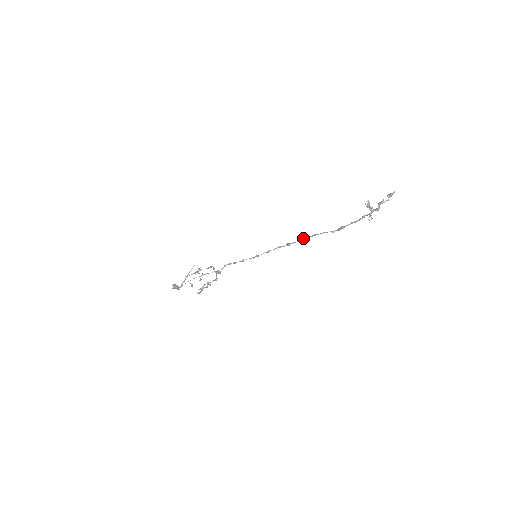
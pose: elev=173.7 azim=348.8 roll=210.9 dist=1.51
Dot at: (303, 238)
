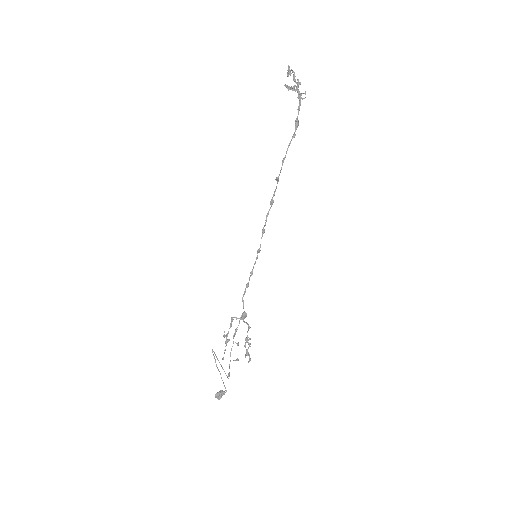
Dot at: occluded
